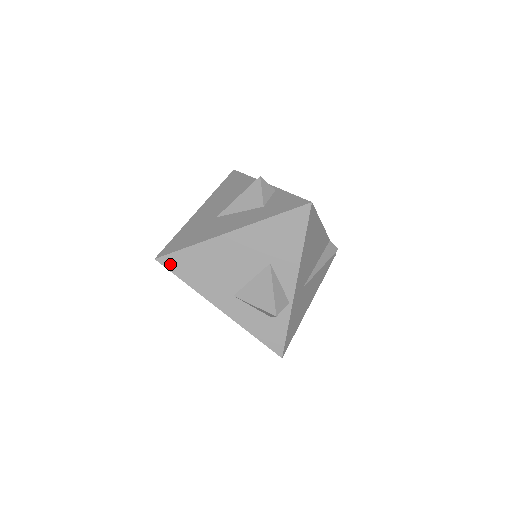
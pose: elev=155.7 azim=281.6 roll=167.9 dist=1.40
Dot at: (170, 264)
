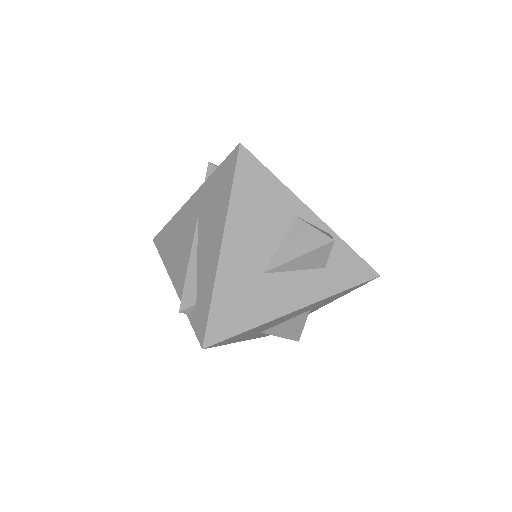
Dot at: occluded
